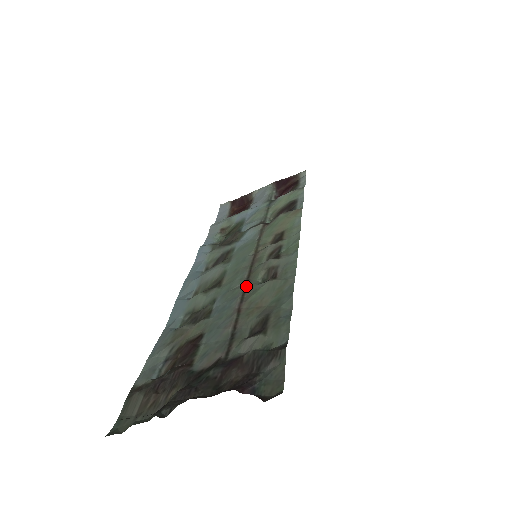
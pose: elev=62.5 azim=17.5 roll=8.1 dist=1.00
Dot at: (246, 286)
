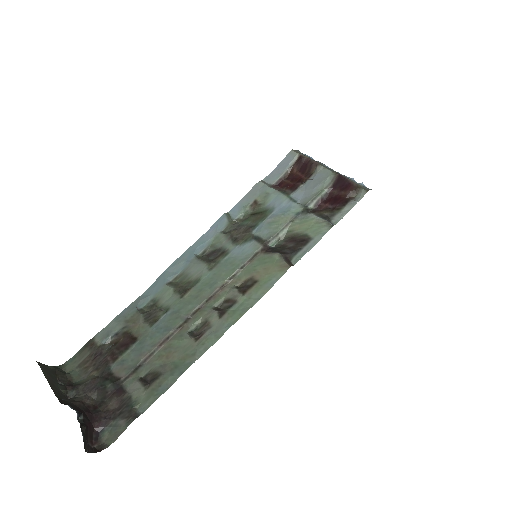
Dot at: (183, 323)
